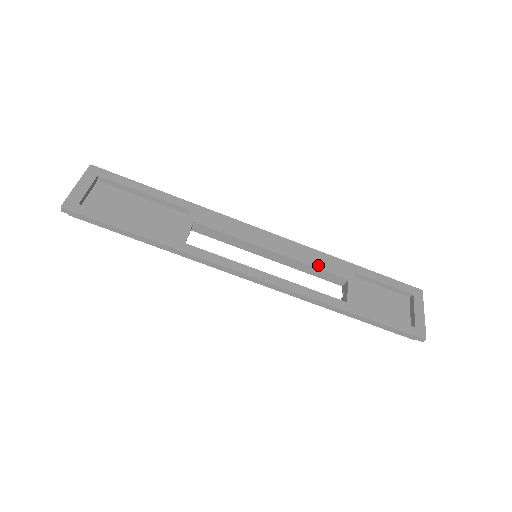
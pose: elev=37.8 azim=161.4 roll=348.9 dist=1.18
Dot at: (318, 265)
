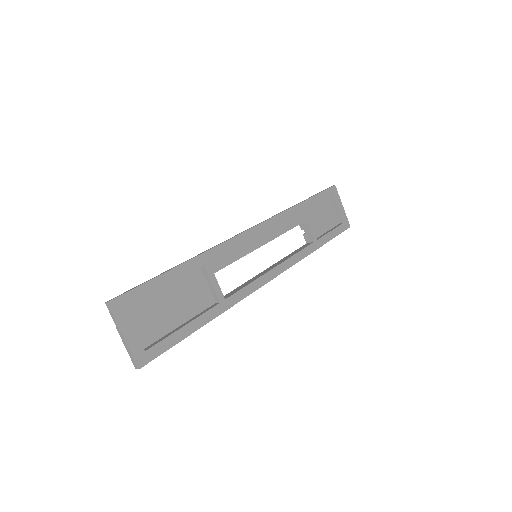
Dot at: (289, 227)
